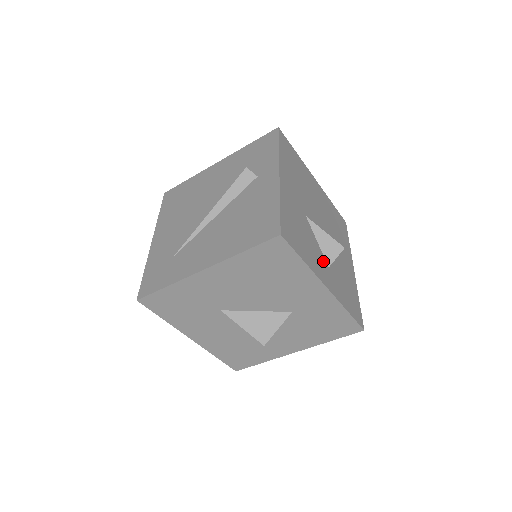
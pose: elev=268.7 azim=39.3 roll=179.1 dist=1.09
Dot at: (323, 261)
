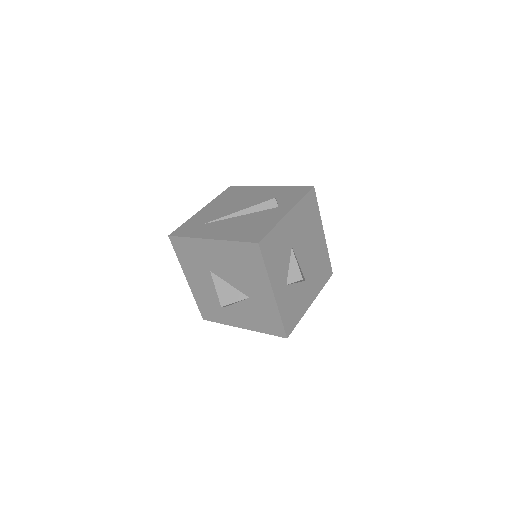
Dot at: (284, 279)
